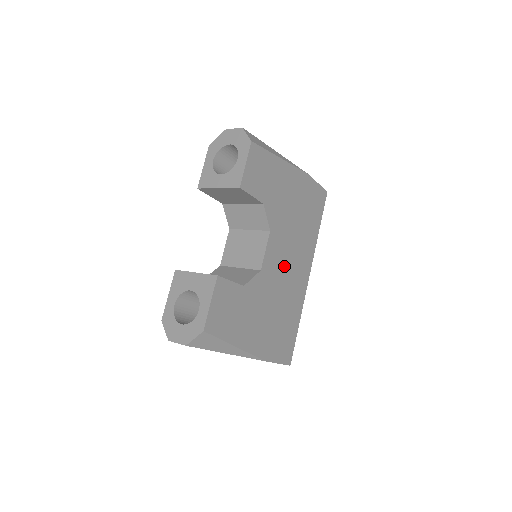
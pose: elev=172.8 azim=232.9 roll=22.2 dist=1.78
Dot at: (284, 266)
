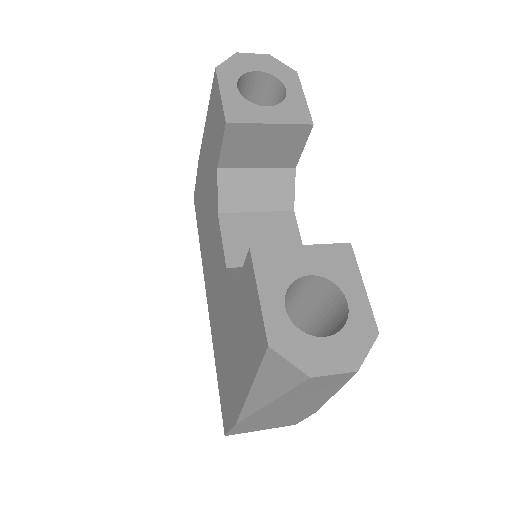
Dot at: occluded
